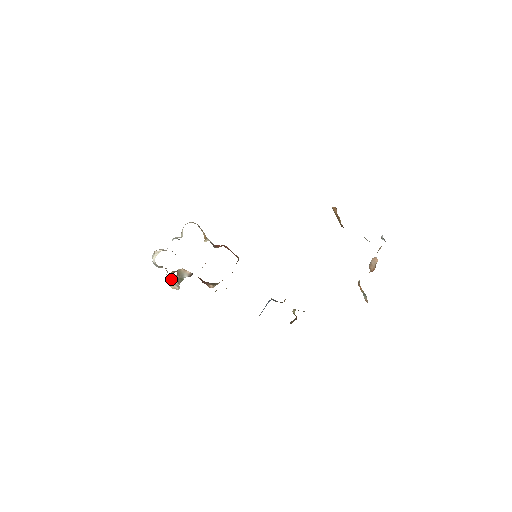
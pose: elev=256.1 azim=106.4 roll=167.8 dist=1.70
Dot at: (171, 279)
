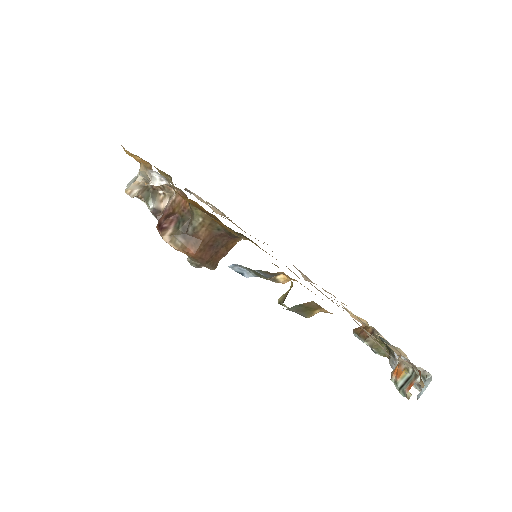
Dot at: occluded
